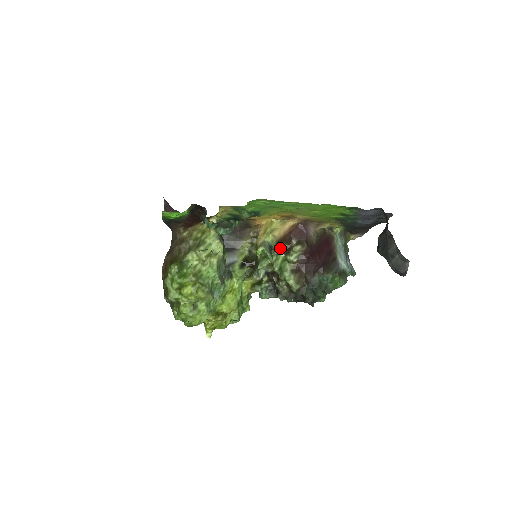
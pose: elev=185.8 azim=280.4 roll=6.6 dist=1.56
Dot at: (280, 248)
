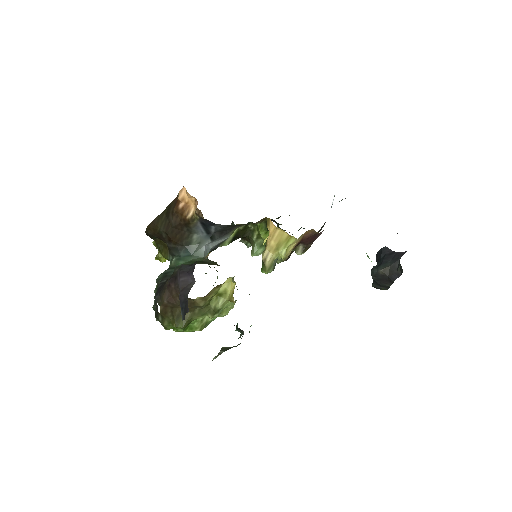
Dot at: occluded
